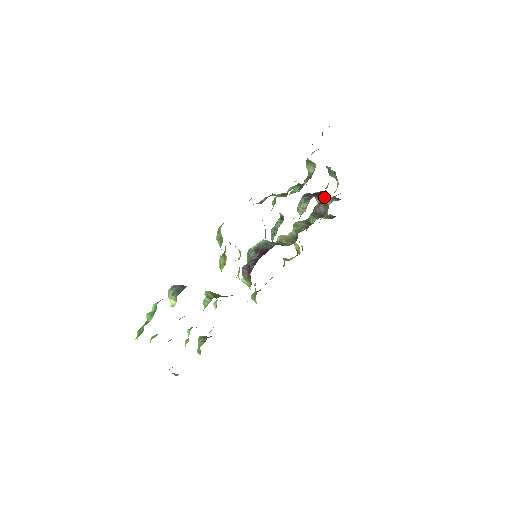
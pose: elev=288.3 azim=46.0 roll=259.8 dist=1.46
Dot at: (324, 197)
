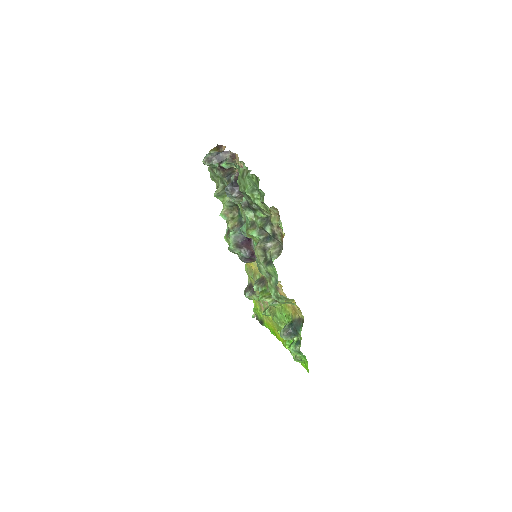
Dot at: (216, 162)
